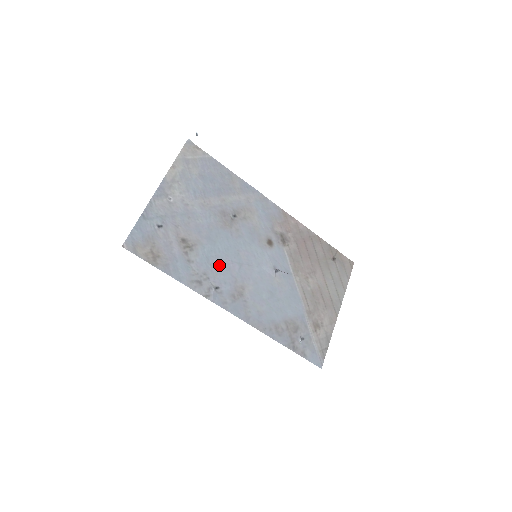
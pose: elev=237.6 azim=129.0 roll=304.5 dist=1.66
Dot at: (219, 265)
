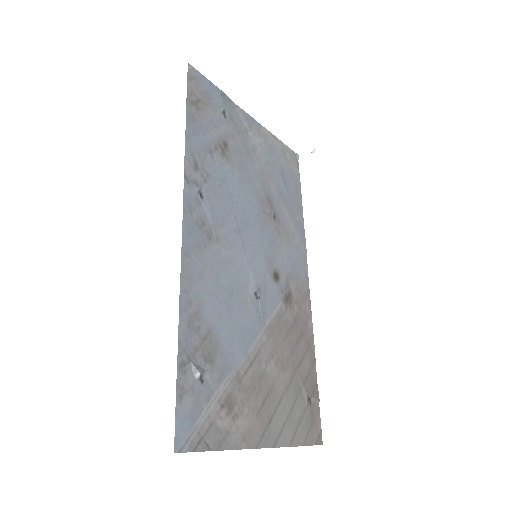
Dot at: (224, 197)
